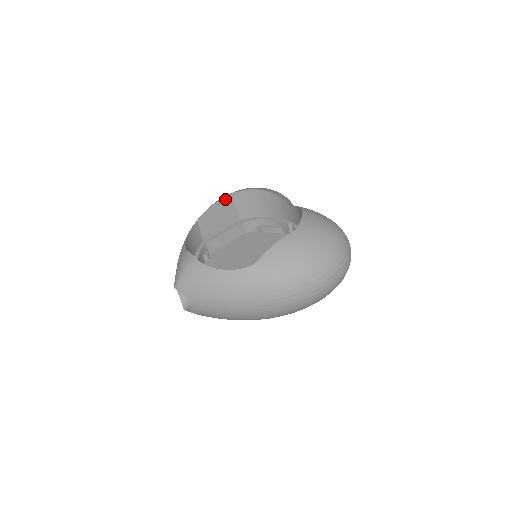
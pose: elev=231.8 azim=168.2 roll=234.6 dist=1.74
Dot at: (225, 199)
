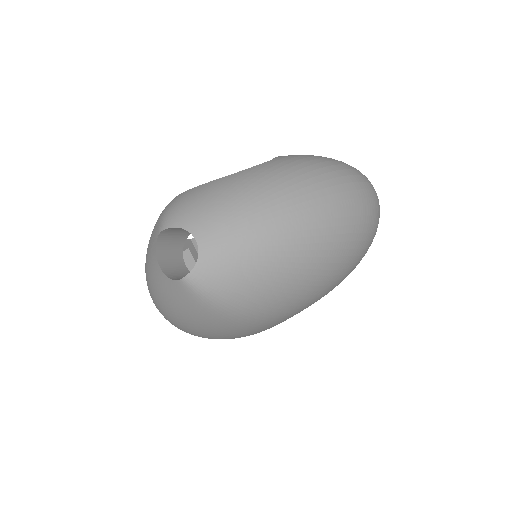
Dot at: occluded
